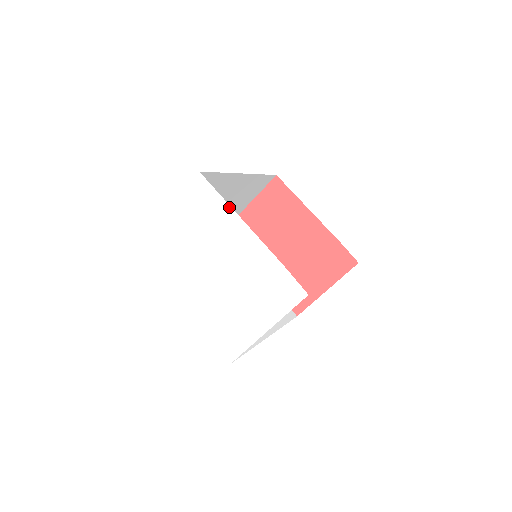
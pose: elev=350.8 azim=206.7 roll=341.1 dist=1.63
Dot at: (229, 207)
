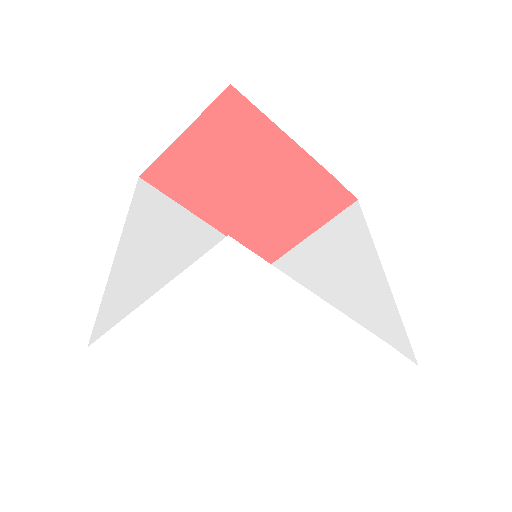
Dot at: (296, 285)
